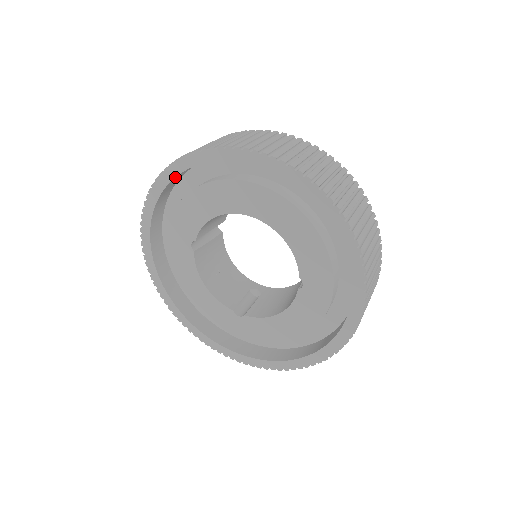
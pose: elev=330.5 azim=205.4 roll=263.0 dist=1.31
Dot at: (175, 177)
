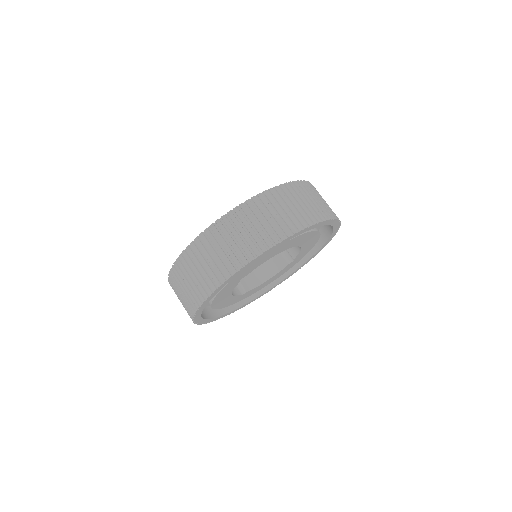
Dot at: (268, 252)
